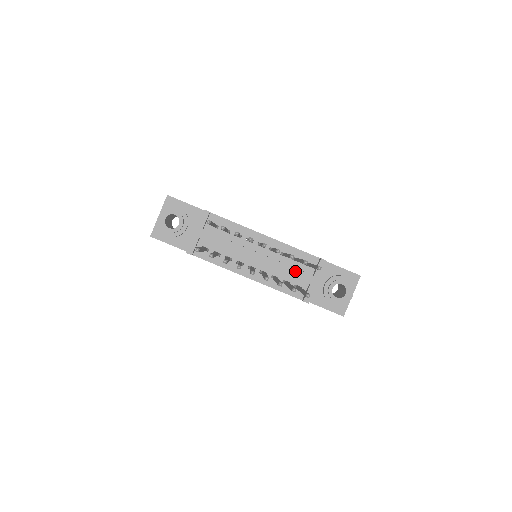
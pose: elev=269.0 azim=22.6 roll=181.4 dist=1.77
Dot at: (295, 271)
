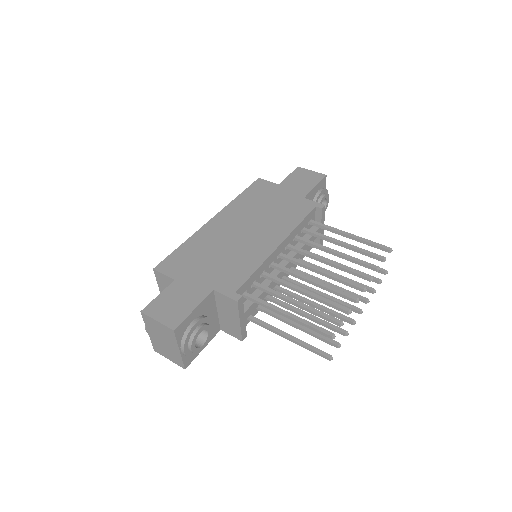
Dot at: (311, 240)
